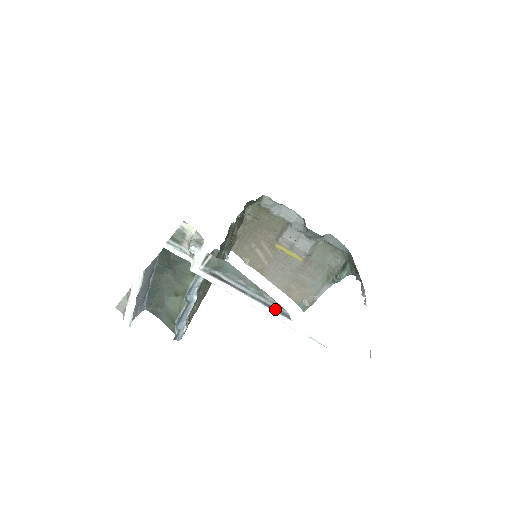
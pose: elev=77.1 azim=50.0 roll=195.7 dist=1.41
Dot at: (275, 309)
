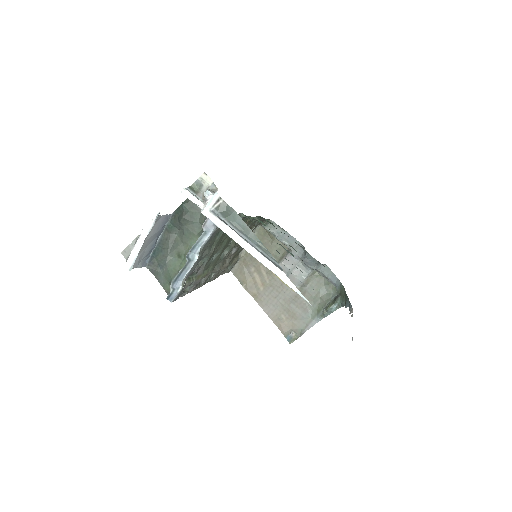
Dot at: (270, 260)
